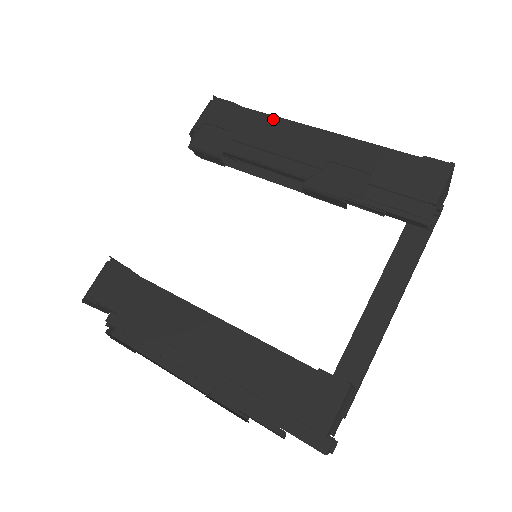
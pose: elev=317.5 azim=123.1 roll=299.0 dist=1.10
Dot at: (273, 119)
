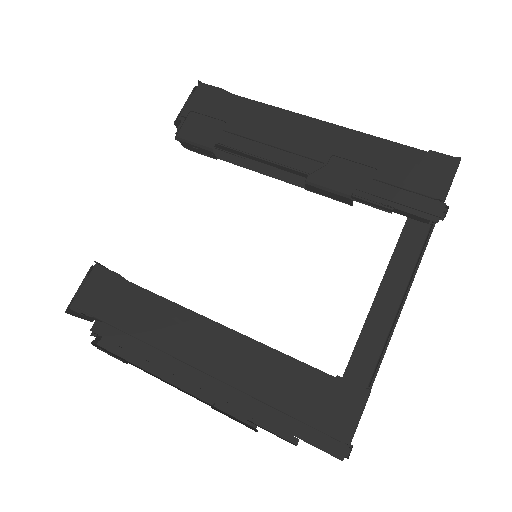
Dot at: (267, 108)
